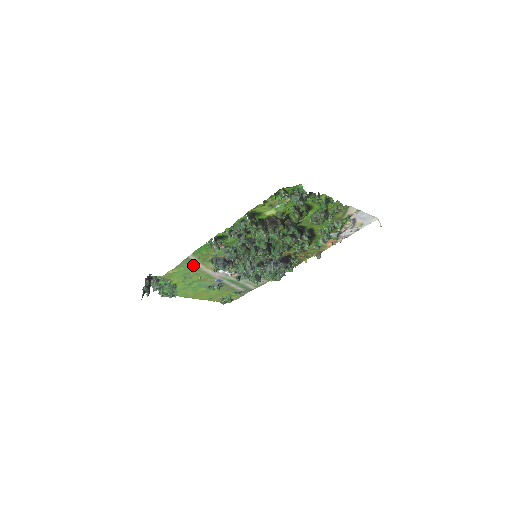
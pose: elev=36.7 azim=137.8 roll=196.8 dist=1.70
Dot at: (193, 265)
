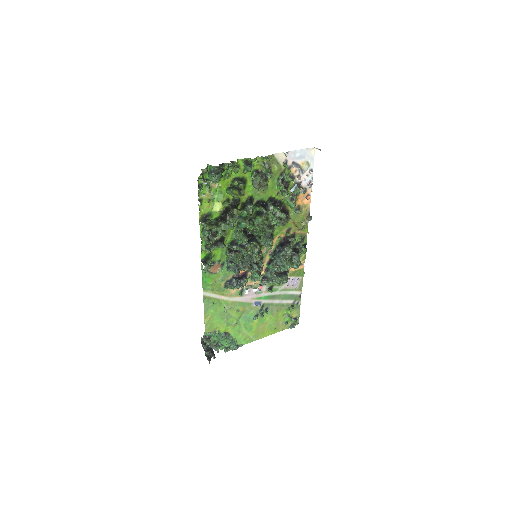
Dot at: (217, 301)
